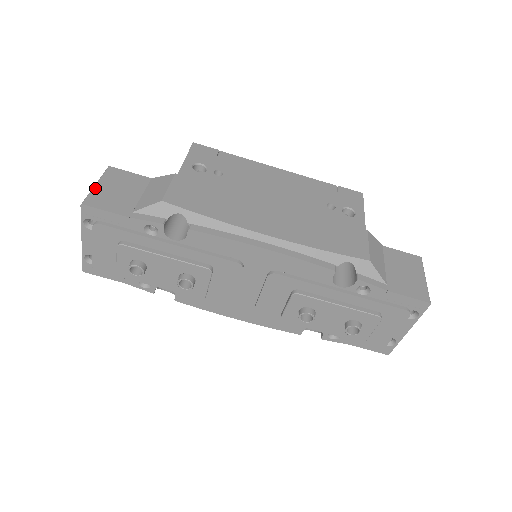
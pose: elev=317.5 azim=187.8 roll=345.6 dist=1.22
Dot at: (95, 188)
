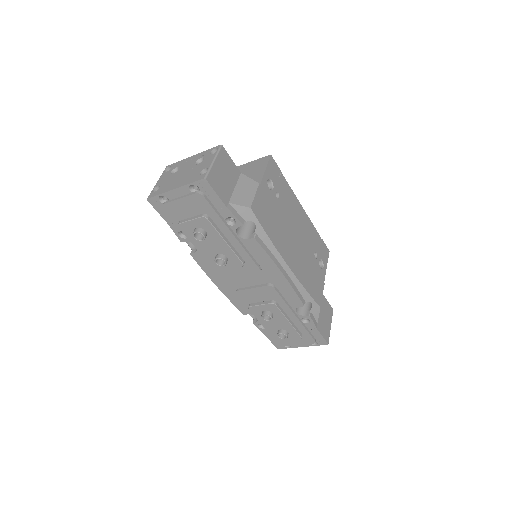
Dot at: (213, 166)
